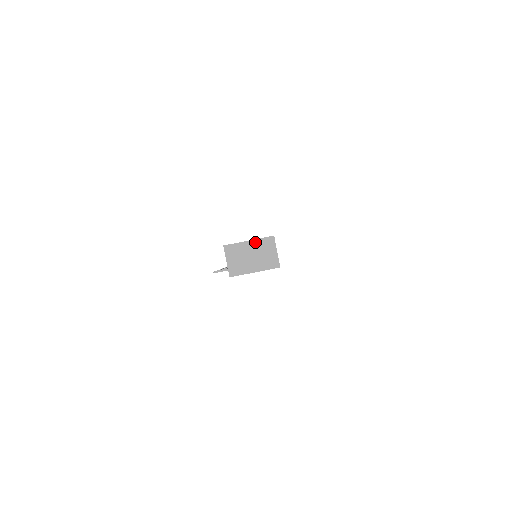
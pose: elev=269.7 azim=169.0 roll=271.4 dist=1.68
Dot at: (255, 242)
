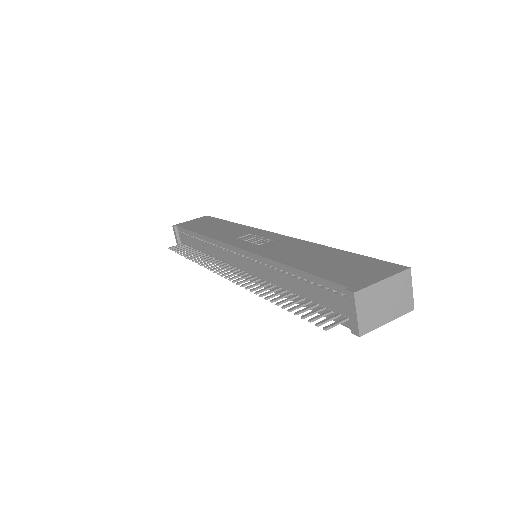
Dot at: (390, 280)
